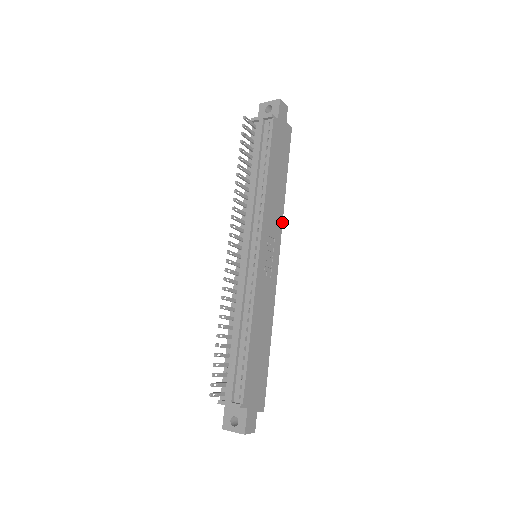
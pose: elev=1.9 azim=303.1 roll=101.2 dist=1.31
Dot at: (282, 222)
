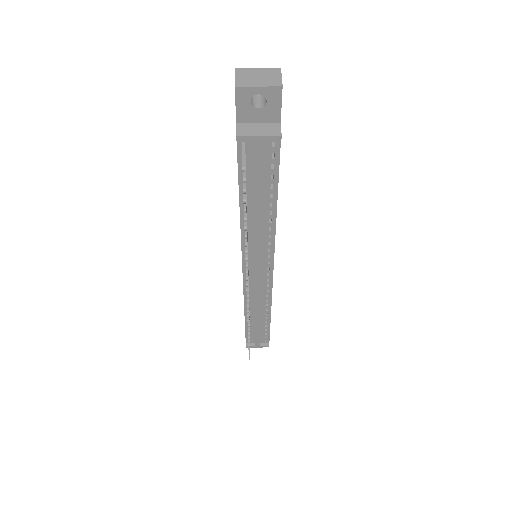
Dot at: occluded
